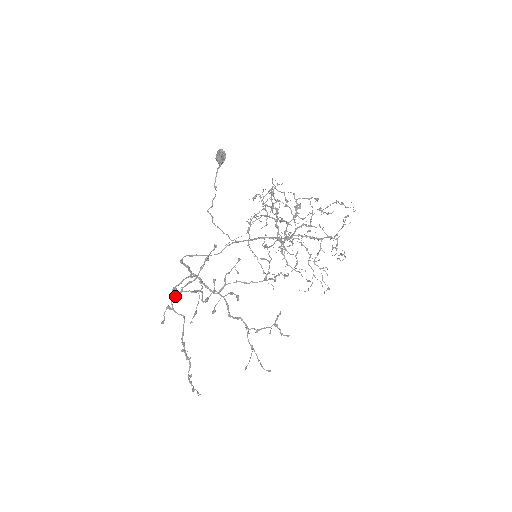
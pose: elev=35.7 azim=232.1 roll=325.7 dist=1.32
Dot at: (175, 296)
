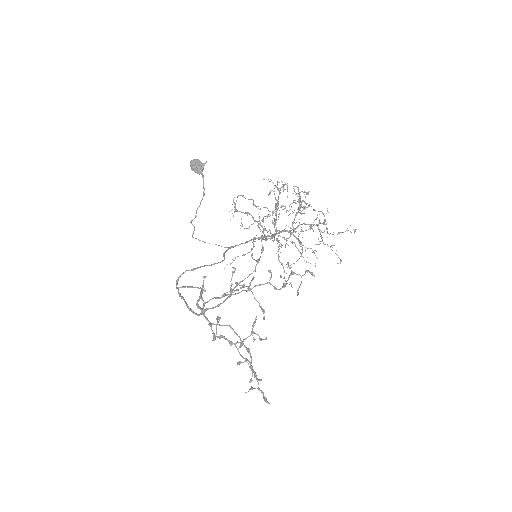
Dot at: (219, 305)
